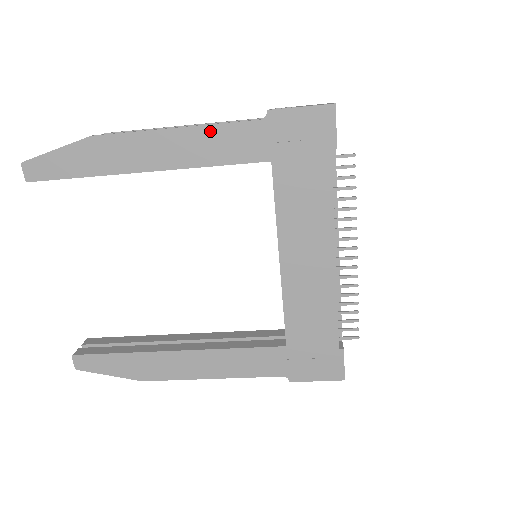
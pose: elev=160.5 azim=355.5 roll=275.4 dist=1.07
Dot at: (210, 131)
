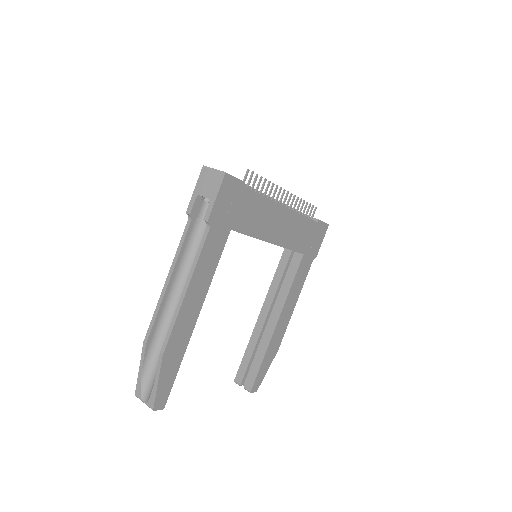
Dot at: (199, 267)
